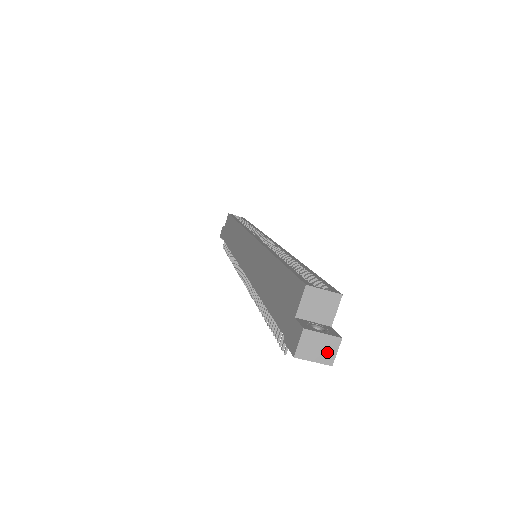
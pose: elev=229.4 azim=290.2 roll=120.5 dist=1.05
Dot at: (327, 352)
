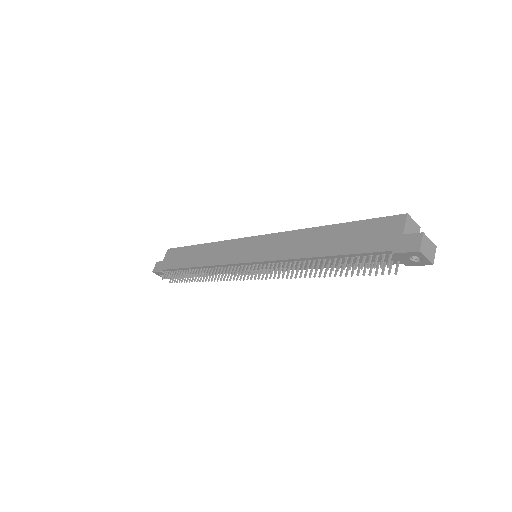
Dot at: (431, 254)
